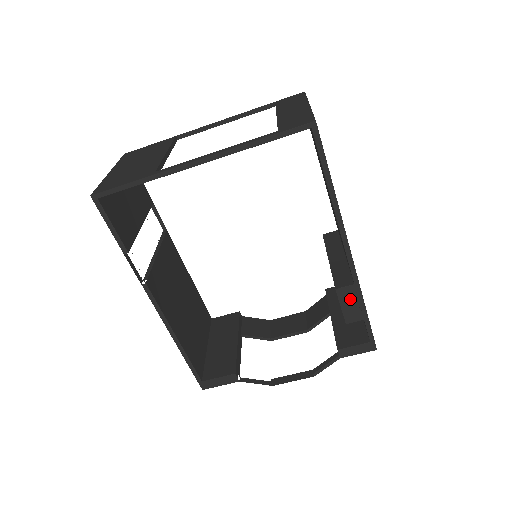
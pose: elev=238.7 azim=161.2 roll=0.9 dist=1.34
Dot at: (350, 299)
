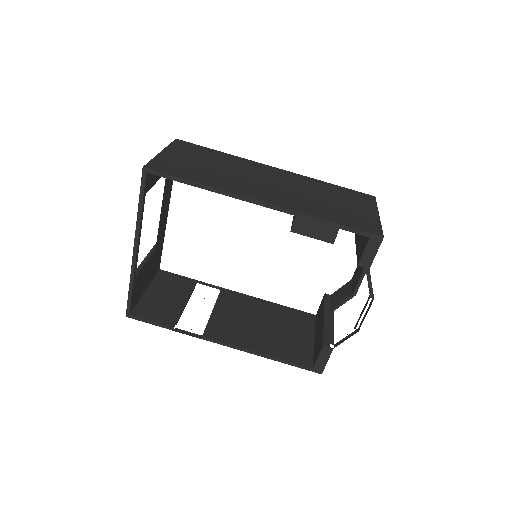
Dot at: (309, 227)
